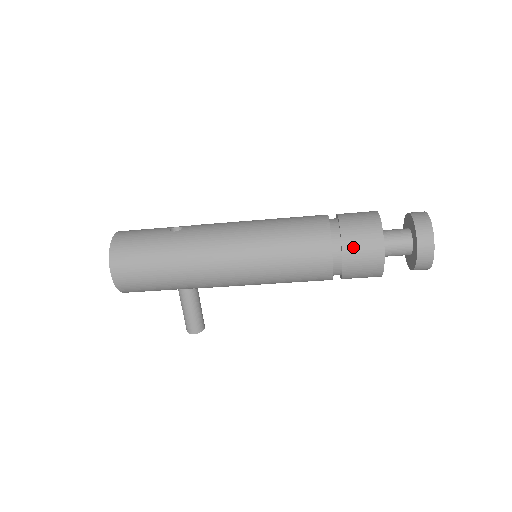
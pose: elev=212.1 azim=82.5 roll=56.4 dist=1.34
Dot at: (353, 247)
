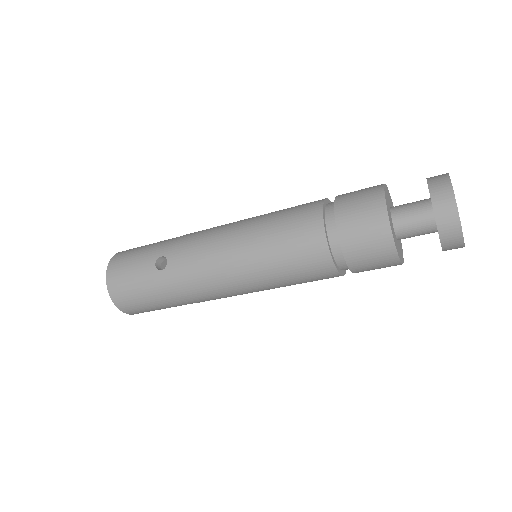
Dot at: (361, 264)
